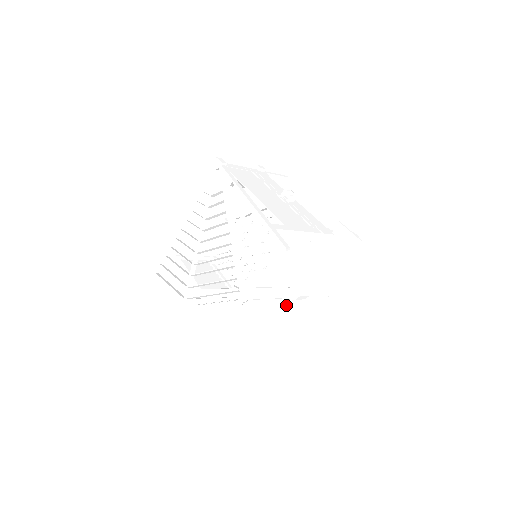
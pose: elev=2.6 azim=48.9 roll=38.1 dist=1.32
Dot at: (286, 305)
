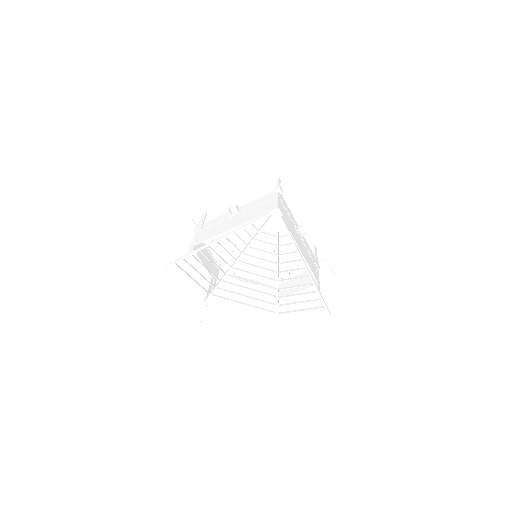
Dot at: occluded
